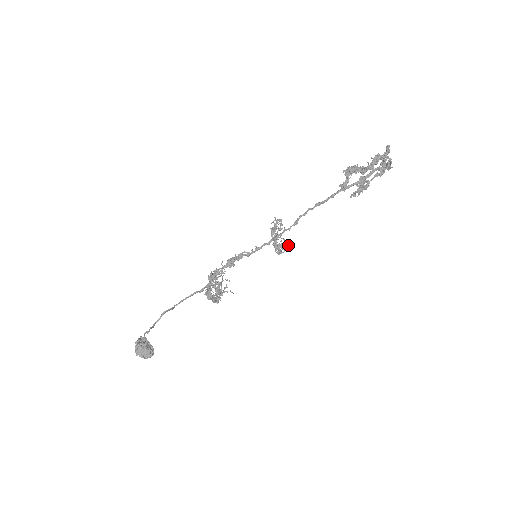
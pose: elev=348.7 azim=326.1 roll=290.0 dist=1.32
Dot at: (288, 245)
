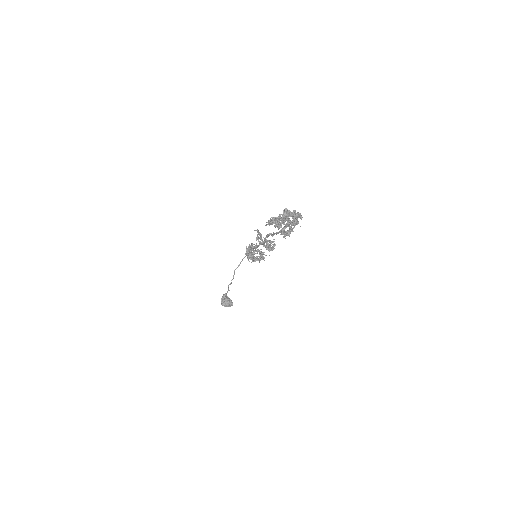
Dot at: (273, 248)
